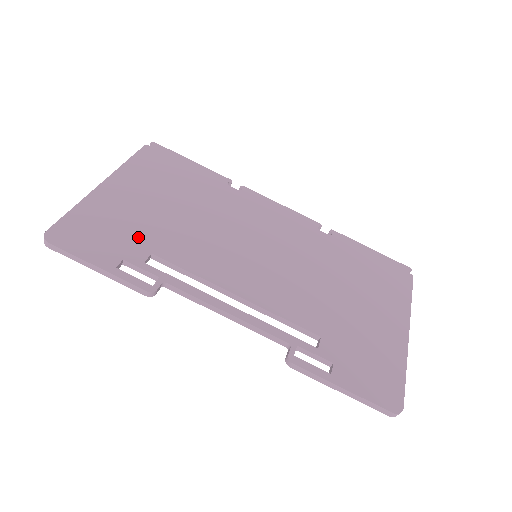
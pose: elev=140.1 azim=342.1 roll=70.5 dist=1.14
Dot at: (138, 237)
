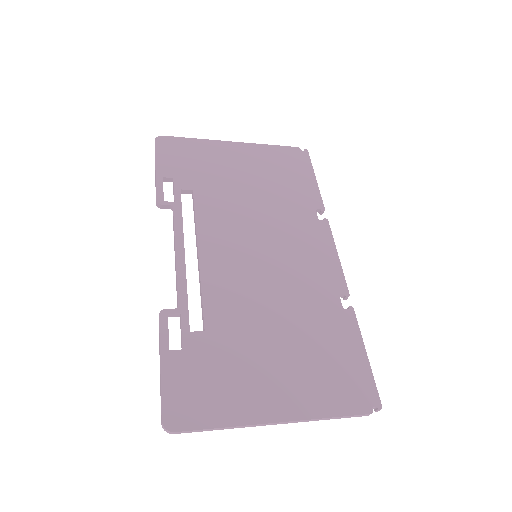
Dot at: (201, 178)
